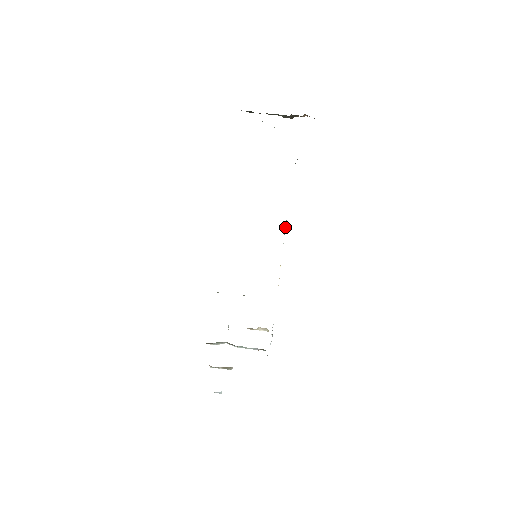
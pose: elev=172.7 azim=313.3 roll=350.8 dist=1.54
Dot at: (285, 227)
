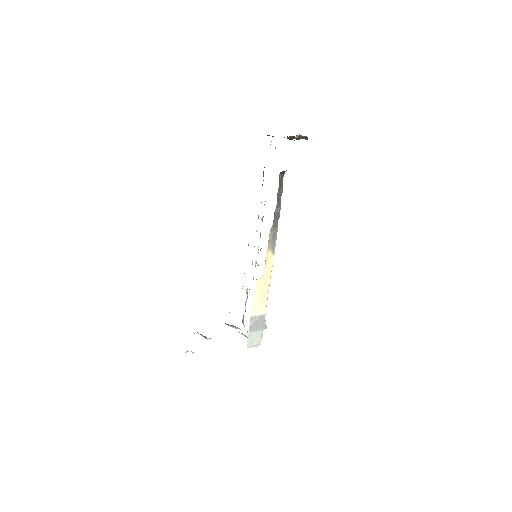
Dot at: occluded
